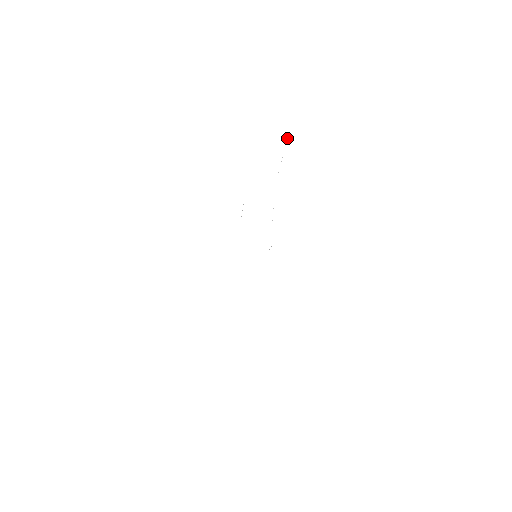
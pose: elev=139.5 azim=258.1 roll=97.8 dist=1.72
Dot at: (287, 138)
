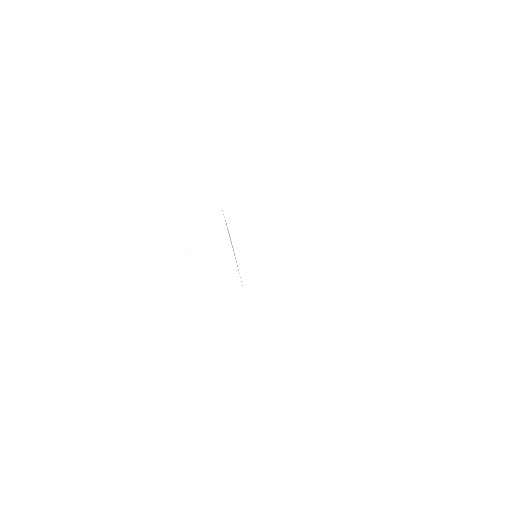
Dot at: occluded
